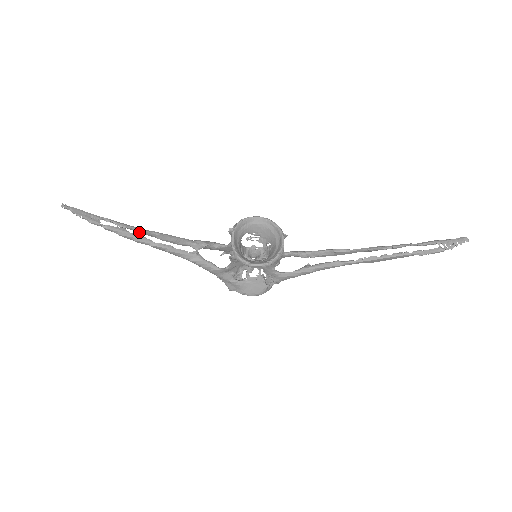
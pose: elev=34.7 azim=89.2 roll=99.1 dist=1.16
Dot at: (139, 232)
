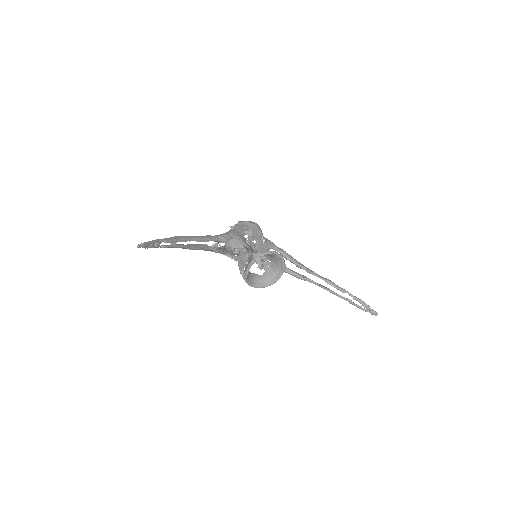
Dot at: (183, 239)
